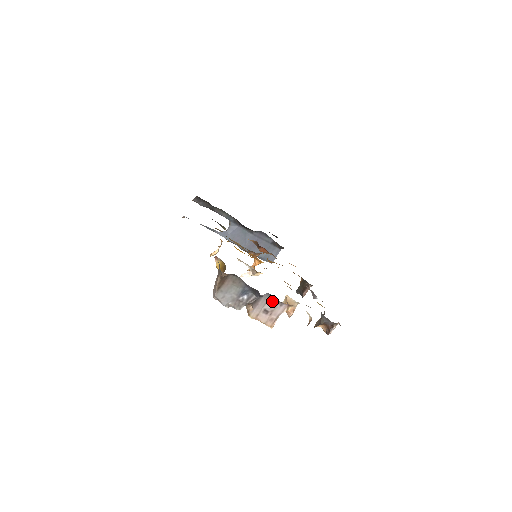
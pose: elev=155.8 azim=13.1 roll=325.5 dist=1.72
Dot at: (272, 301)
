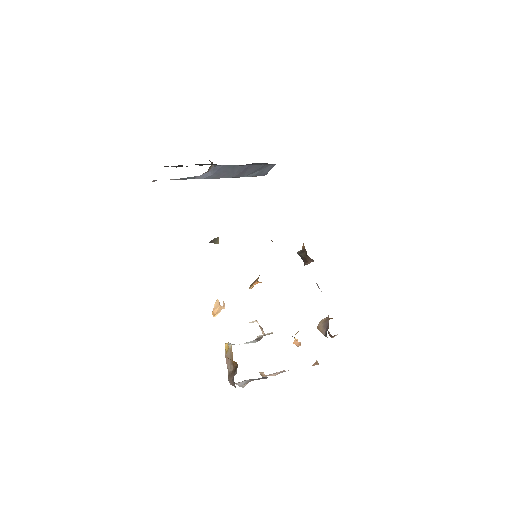
Dot at: occluded
